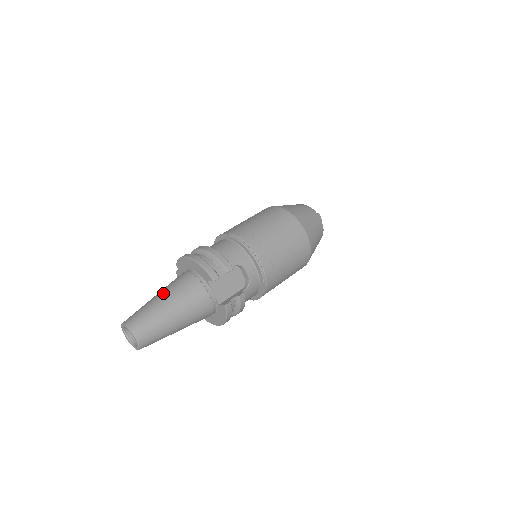
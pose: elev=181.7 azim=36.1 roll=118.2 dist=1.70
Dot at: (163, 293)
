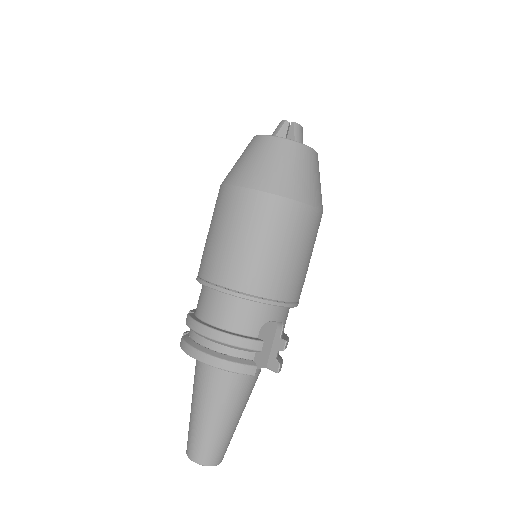
Dot at: (203, 408)
